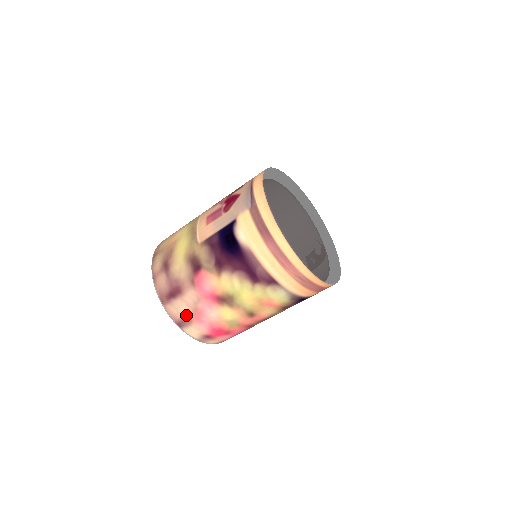
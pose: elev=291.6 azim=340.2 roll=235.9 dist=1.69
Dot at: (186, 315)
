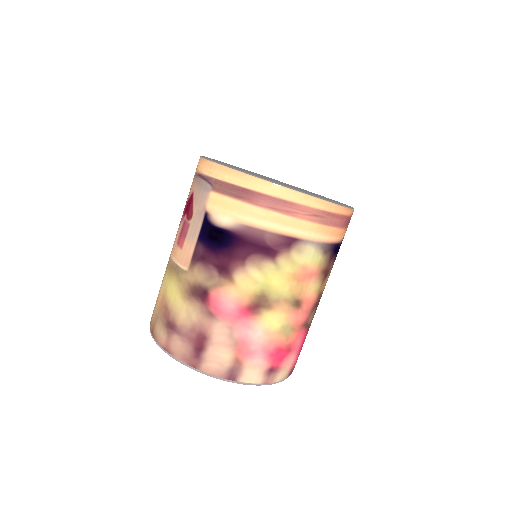
Dot at: (230, 359)
